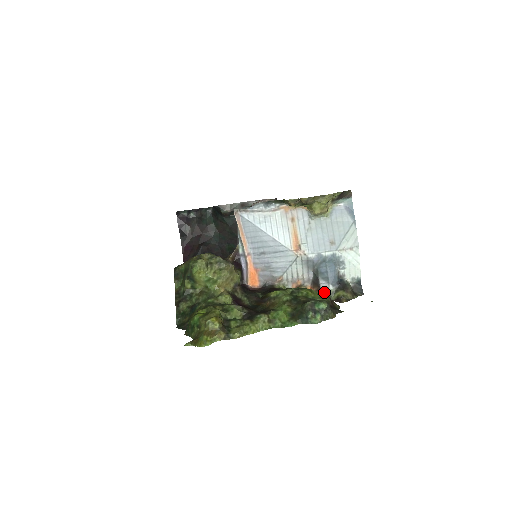
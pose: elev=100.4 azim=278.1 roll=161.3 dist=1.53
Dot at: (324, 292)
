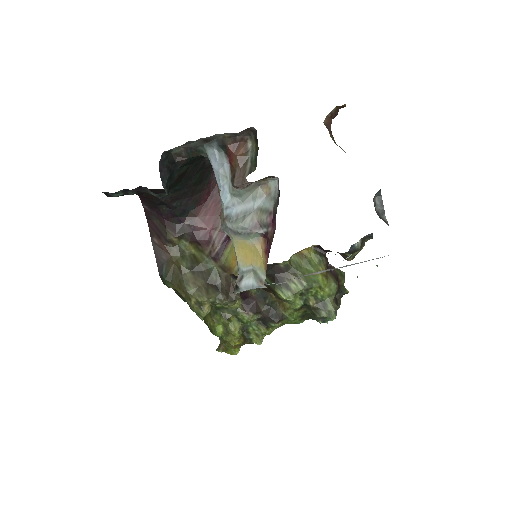
Dot at: occluded
